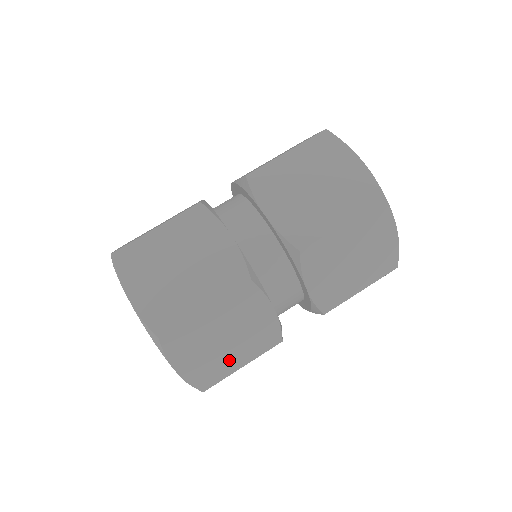
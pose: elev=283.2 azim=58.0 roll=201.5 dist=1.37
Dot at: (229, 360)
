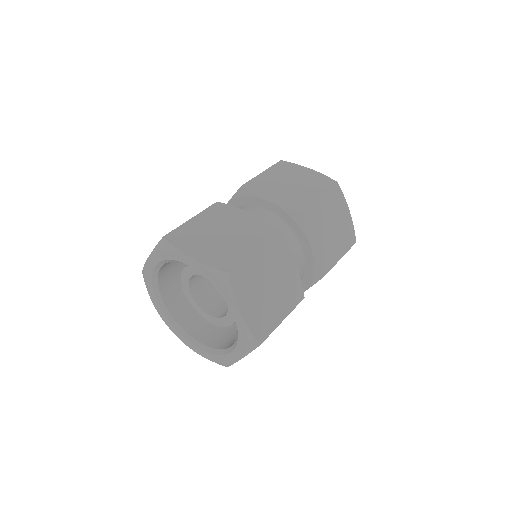
Dot at: (274, 310)
